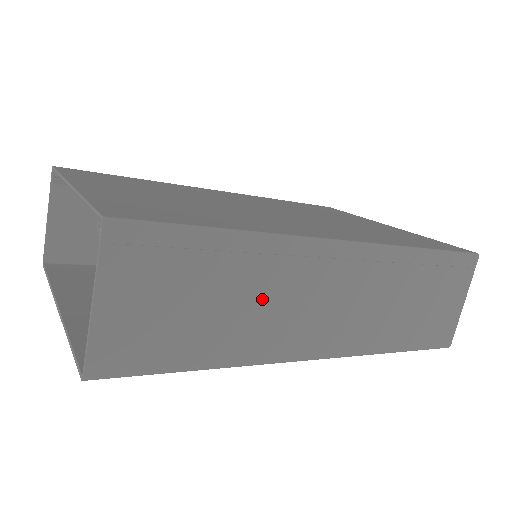
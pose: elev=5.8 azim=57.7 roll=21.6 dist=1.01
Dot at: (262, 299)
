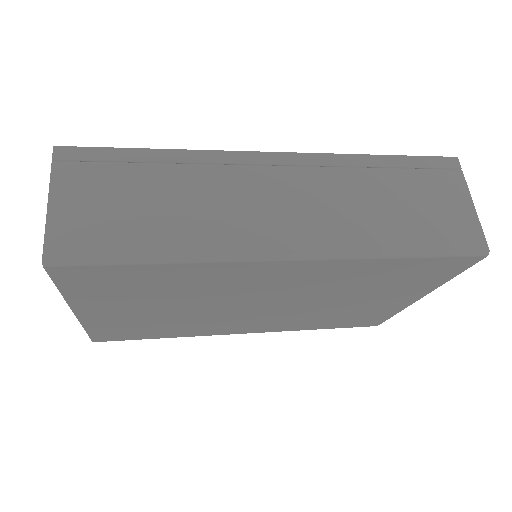
Dot at: (203, 198)
